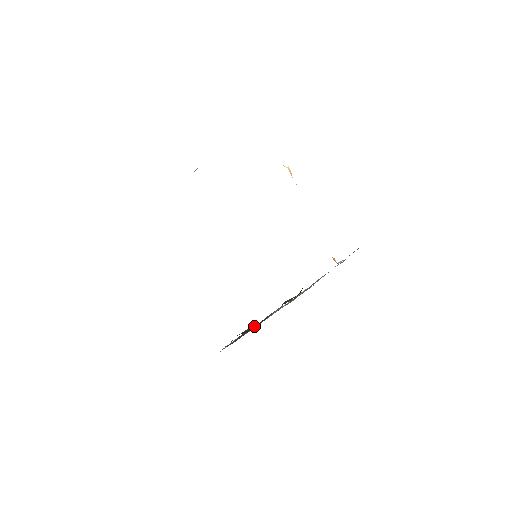
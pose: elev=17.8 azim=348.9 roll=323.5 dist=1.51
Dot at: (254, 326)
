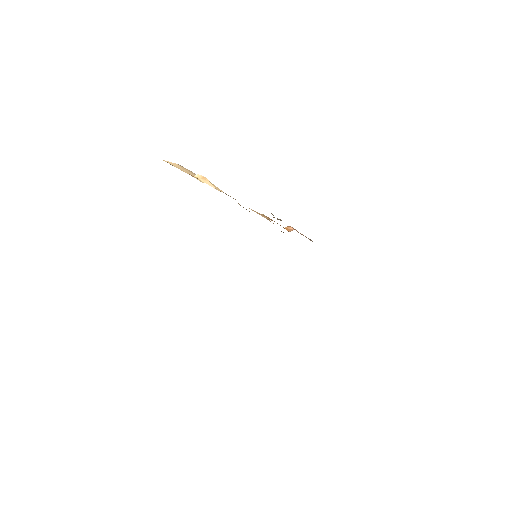
Dot at: occluded
